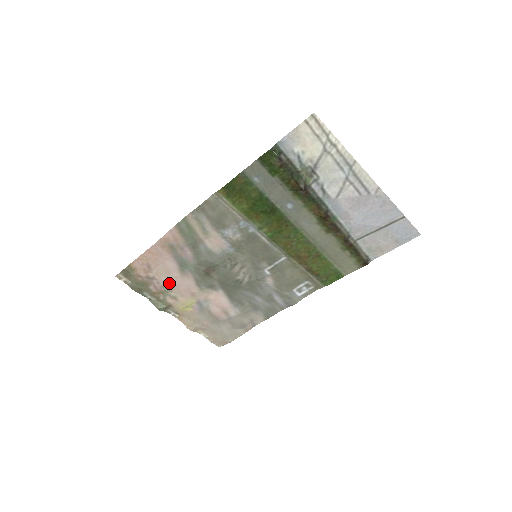
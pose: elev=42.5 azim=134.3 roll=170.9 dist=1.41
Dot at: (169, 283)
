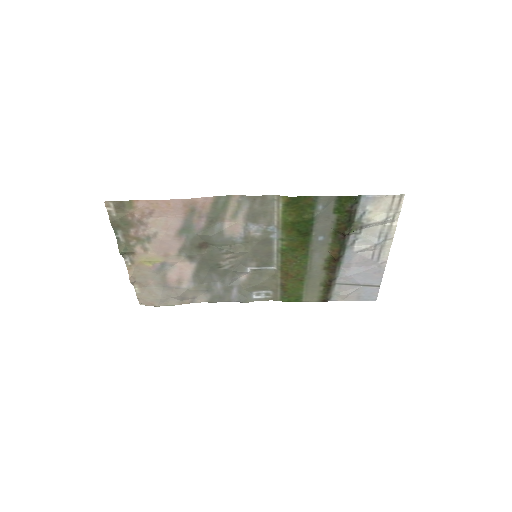
Dot at: (156, 236)
